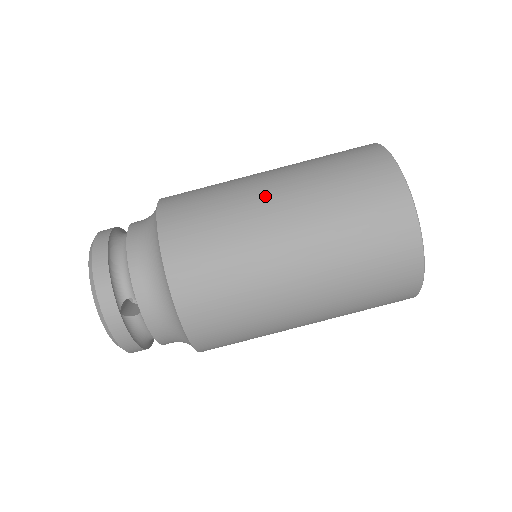
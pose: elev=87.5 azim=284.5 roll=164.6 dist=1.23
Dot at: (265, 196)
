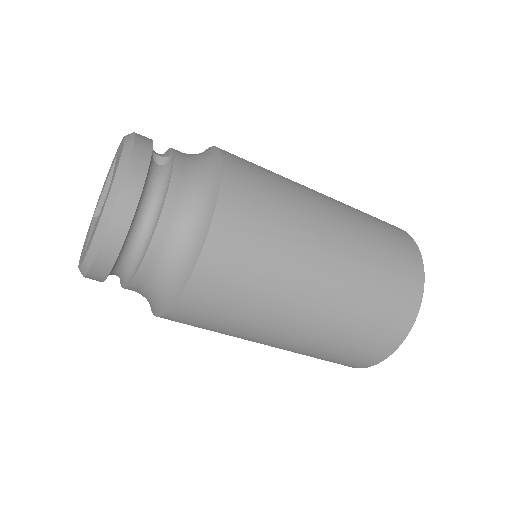
Dot at: (264, 342)
